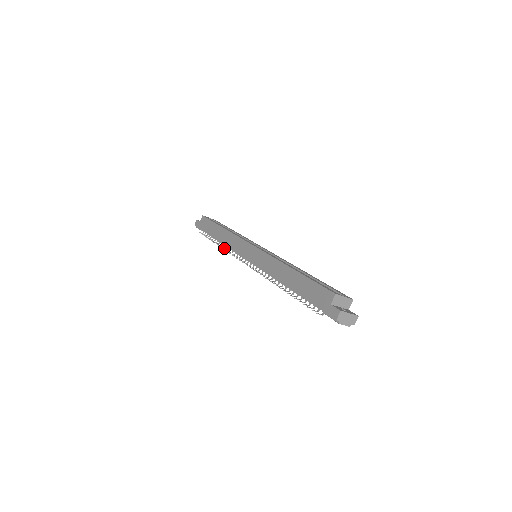
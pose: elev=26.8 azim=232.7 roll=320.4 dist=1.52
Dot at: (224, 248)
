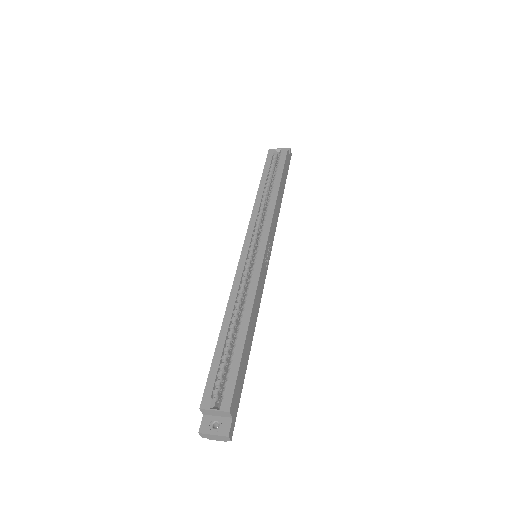
Dot at: occluded
